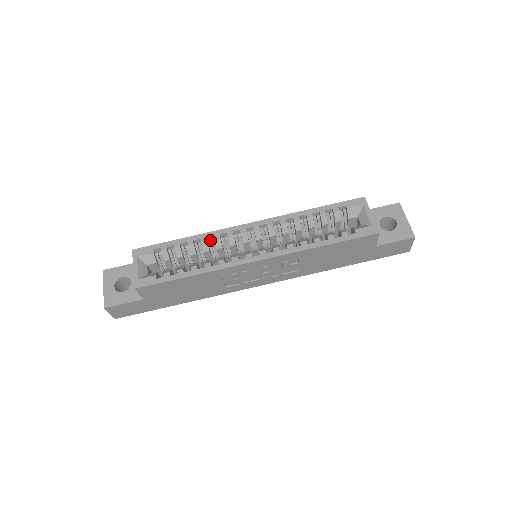
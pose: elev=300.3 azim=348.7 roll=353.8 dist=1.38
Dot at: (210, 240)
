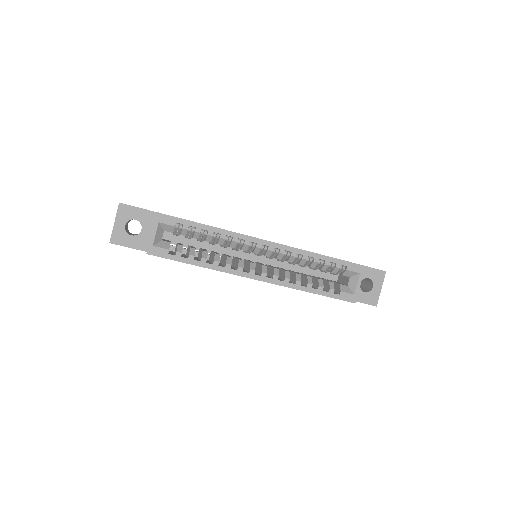
Dot at: (228, 237)
